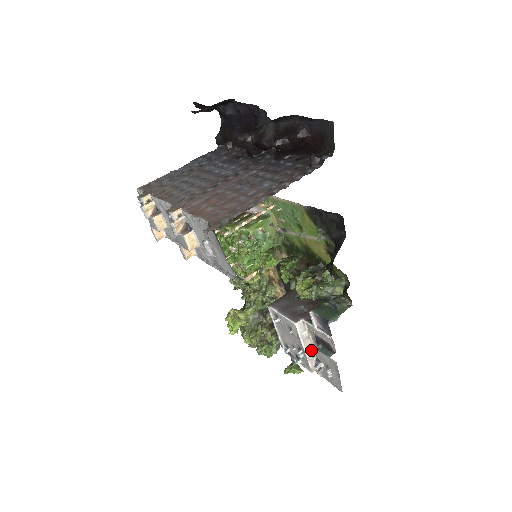
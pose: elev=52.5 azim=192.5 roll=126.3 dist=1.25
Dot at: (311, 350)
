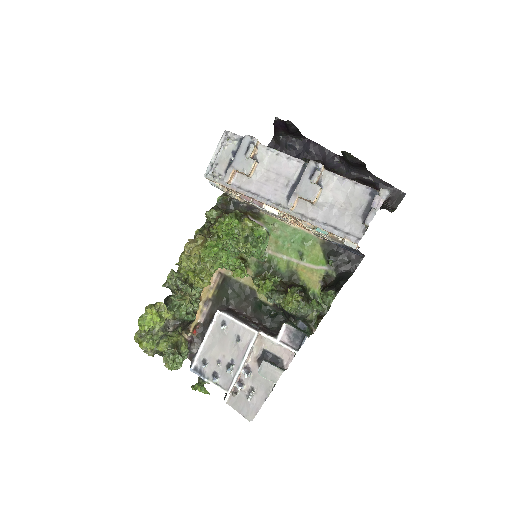
Dot at: (243, 368)
